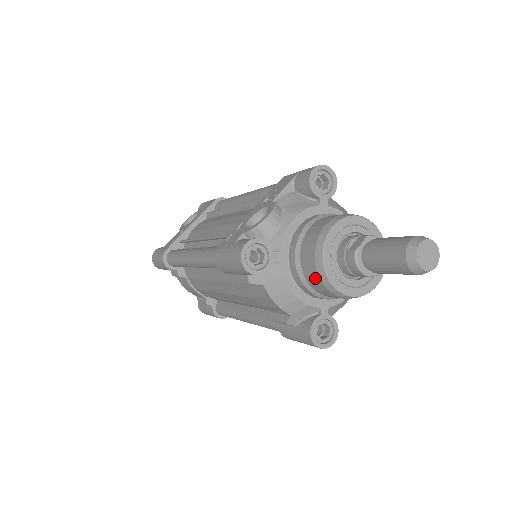
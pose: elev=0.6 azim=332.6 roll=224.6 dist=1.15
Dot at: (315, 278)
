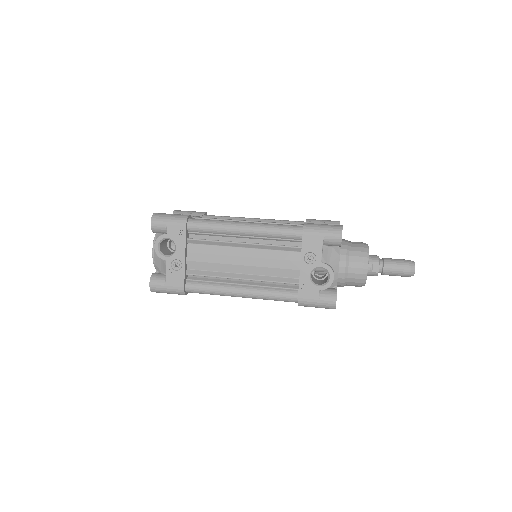
Dot at: occluded
